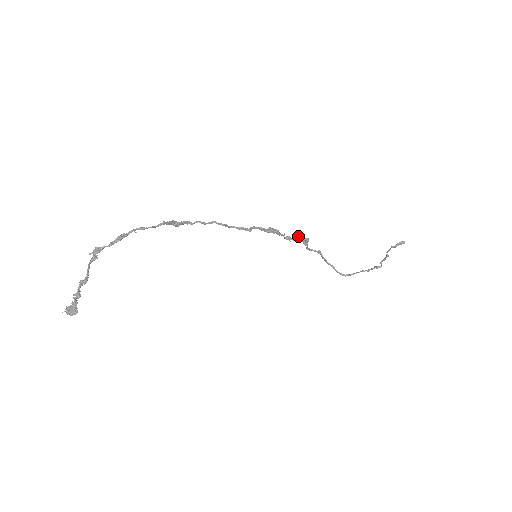
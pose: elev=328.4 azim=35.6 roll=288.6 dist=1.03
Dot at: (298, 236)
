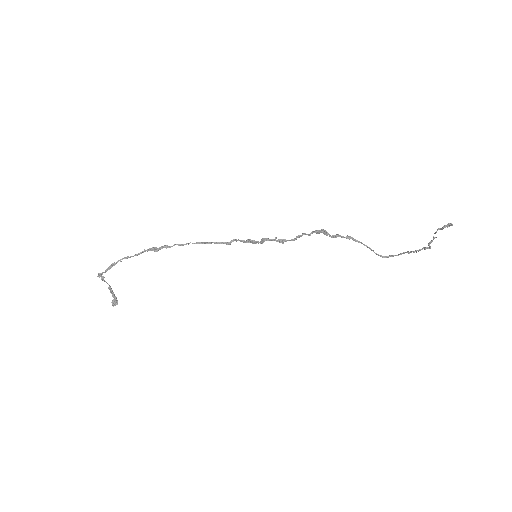
Dot at: (298, 235)
